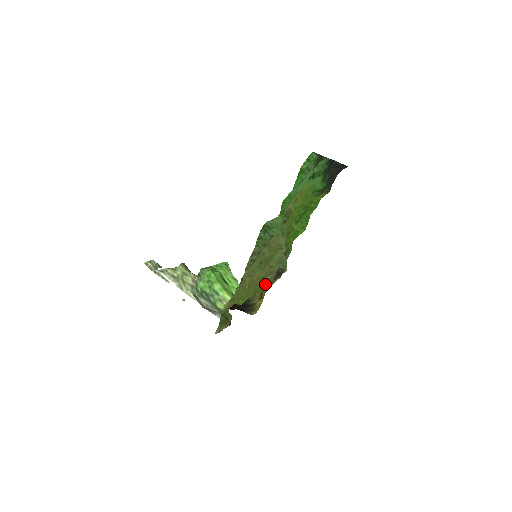
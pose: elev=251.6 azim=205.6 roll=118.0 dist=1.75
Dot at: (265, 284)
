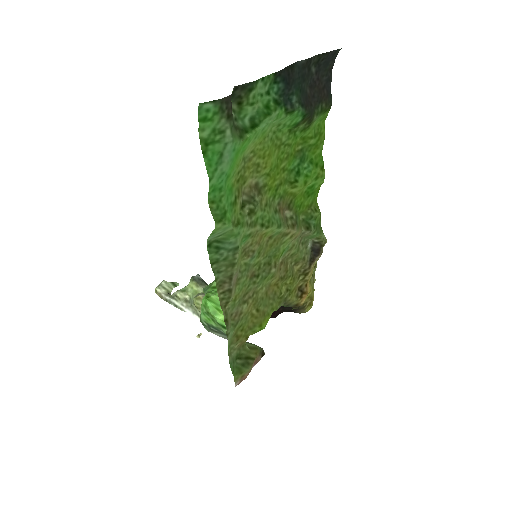
Dot at: (297, 277)
